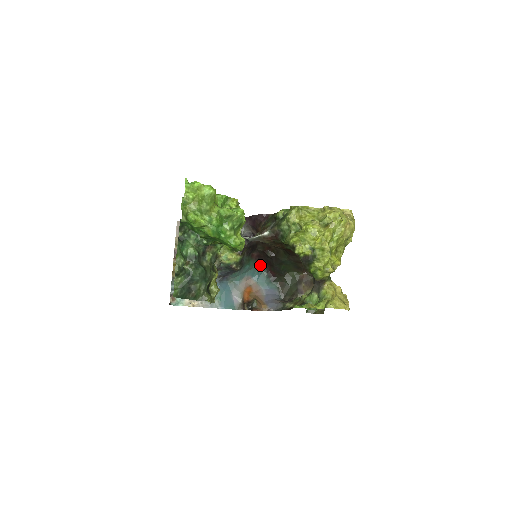
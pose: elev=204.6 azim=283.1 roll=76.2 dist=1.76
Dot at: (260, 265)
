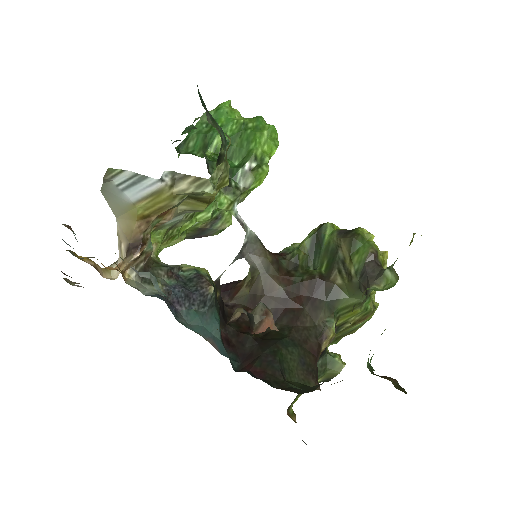
Dot at: (229, 359)
